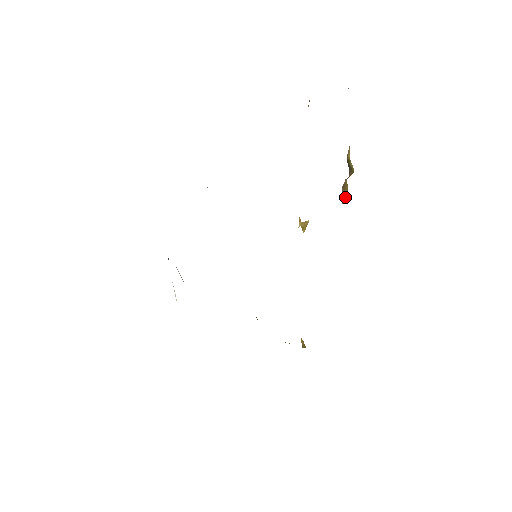
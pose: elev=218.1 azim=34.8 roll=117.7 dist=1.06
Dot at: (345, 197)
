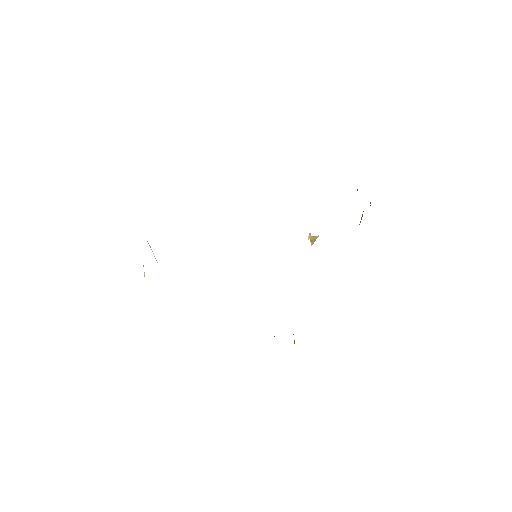
Dot at: (359, 224)
